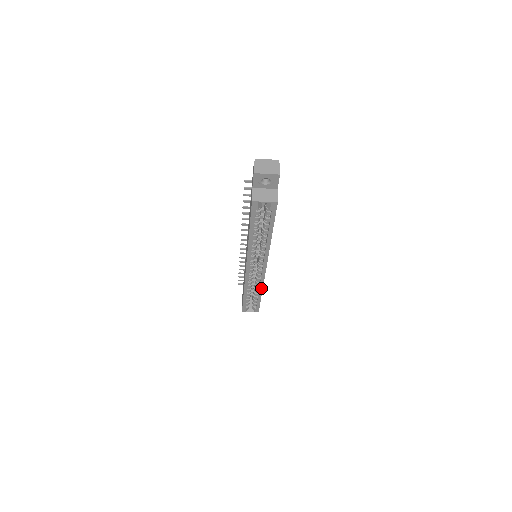
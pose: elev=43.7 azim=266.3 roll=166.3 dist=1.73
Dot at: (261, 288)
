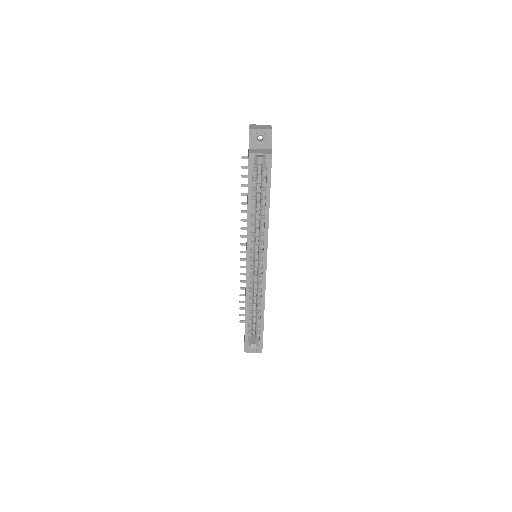
Dot at: (263, 300)
